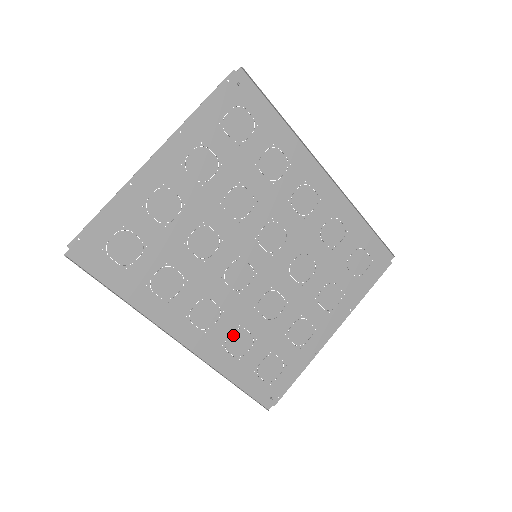
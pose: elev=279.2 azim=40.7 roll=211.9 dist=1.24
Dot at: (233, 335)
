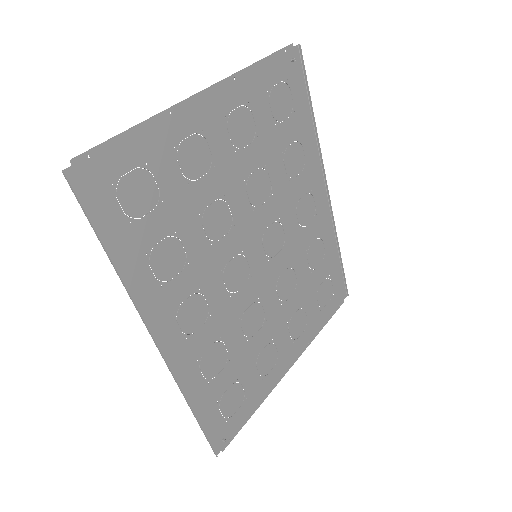
Dot at: (211, 349)
